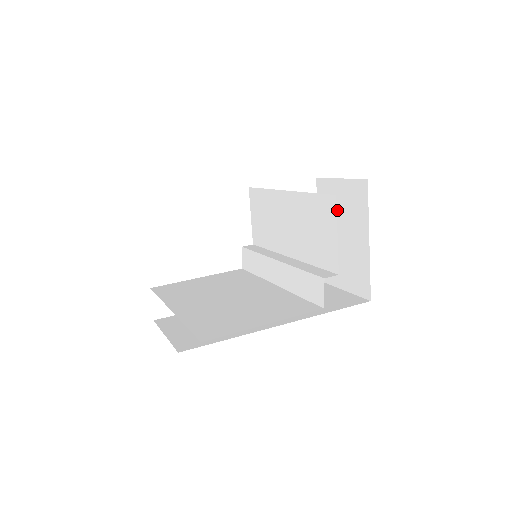
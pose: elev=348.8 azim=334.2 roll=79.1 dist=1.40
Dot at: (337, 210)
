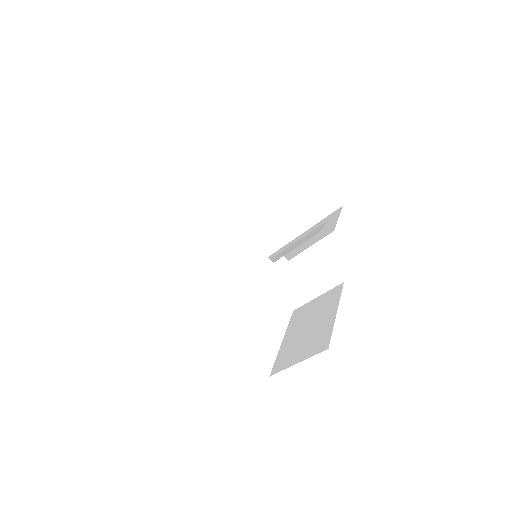
Dot at: (309, 315)
